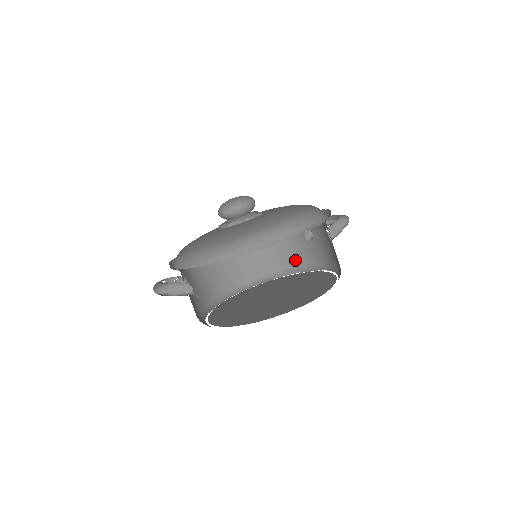
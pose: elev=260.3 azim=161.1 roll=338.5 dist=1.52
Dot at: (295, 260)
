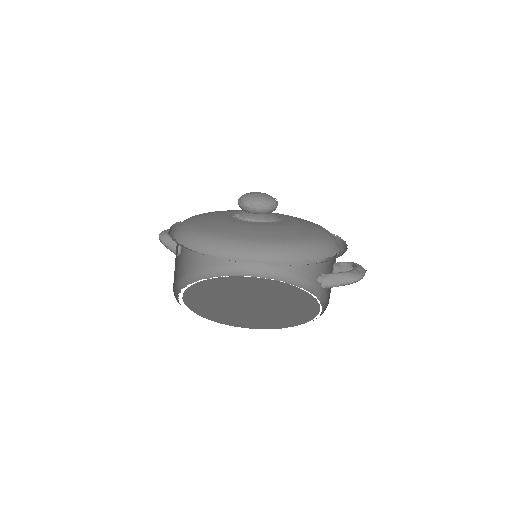
Dot at: occluded
